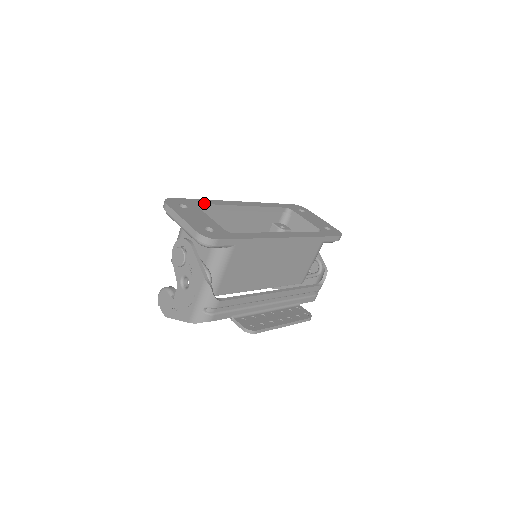
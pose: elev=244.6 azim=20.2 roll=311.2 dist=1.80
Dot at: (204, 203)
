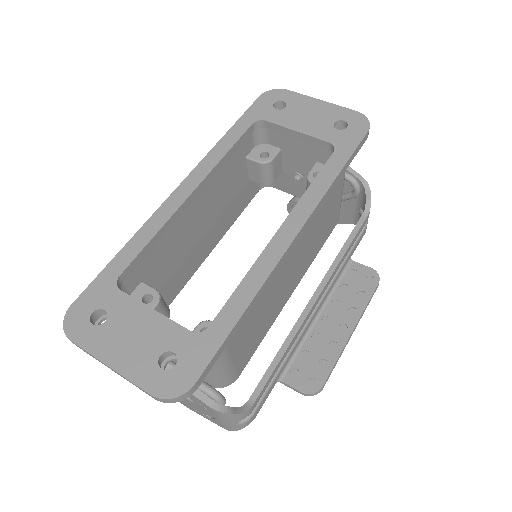
Dot at: (126, 263)
